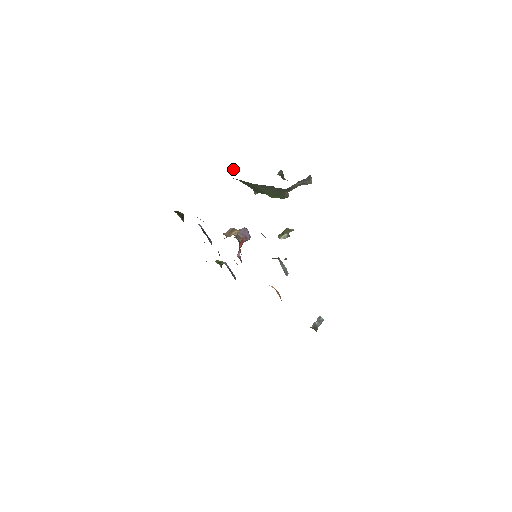
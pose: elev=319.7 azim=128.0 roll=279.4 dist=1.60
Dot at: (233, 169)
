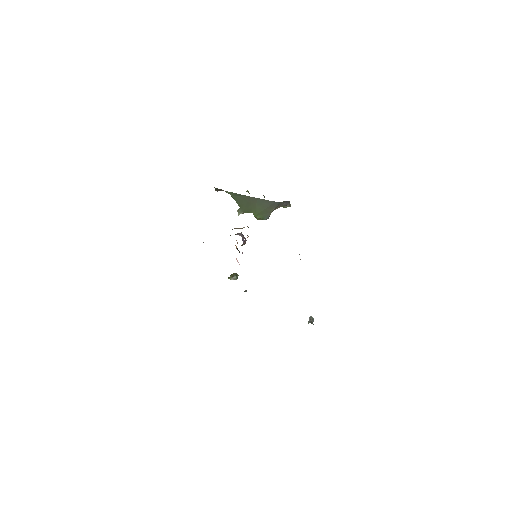
Dot at: occluded
